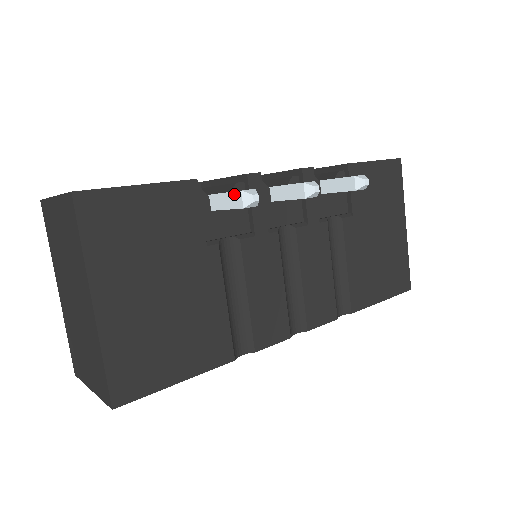
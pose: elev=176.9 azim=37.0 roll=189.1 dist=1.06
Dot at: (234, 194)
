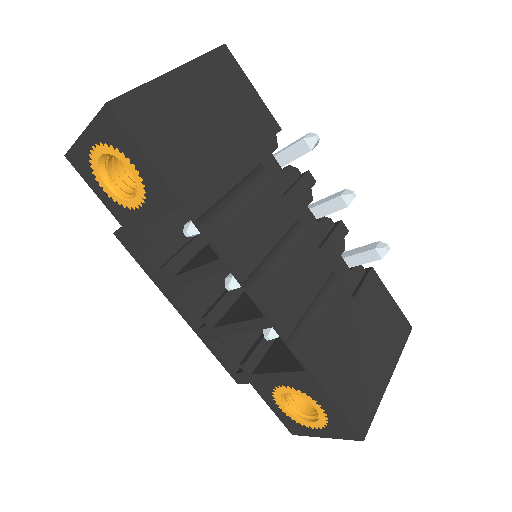
Dot at: (302, 137)
